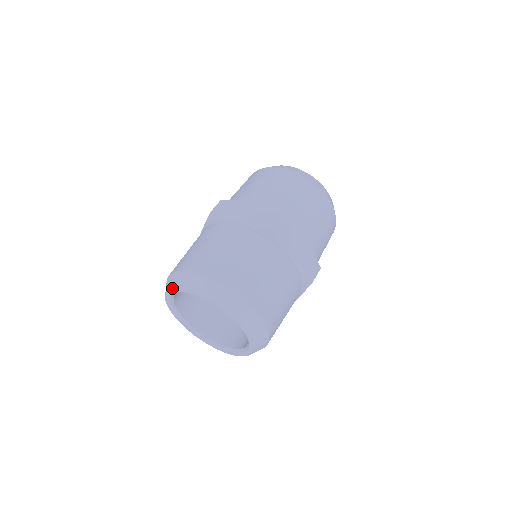
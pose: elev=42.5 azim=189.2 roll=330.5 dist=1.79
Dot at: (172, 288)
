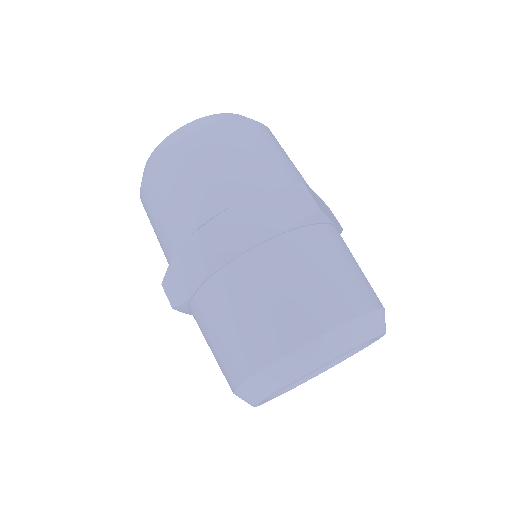
Dot at: (290, 383)
